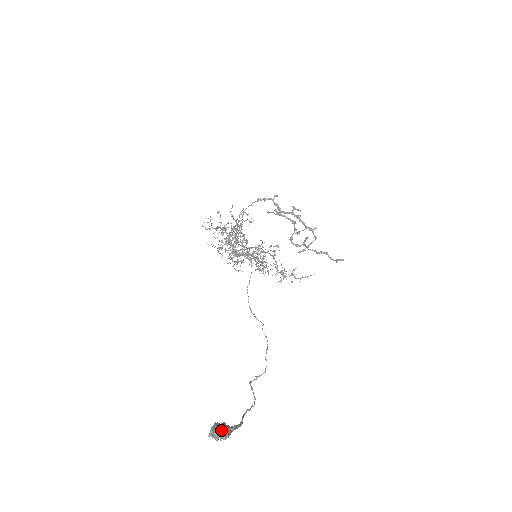
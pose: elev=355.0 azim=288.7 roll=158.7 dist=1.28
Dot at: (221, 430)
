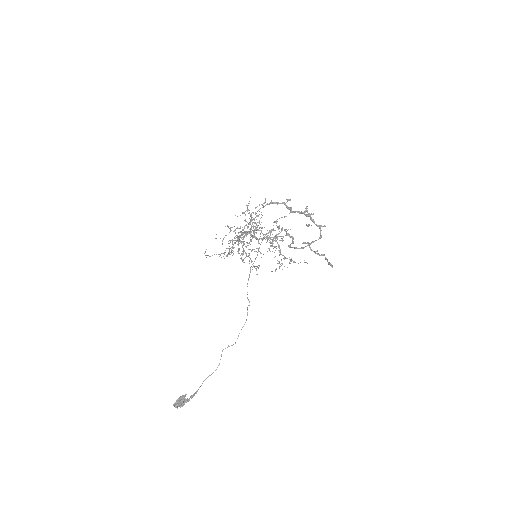
Dot at: (178, 406)
